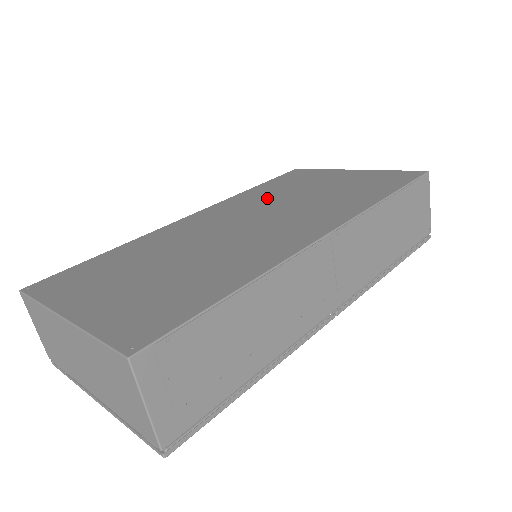
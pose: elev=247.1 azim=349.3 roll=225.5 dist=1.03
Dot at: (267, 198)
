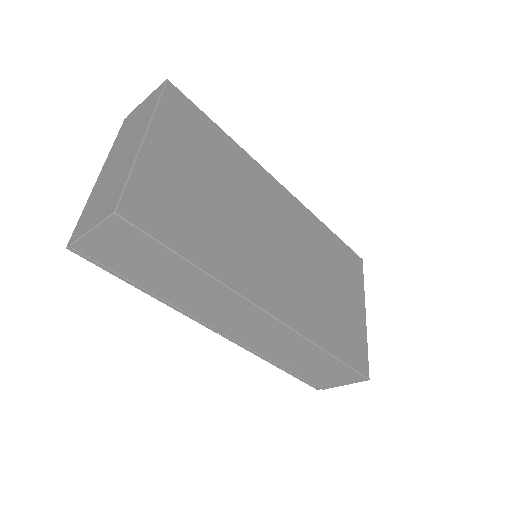
Dot at: (315, 248)
